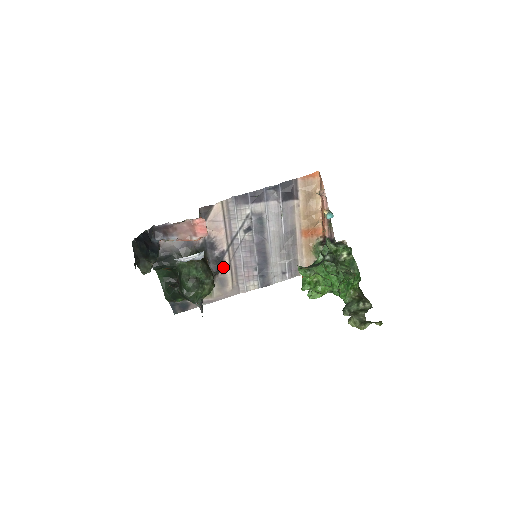
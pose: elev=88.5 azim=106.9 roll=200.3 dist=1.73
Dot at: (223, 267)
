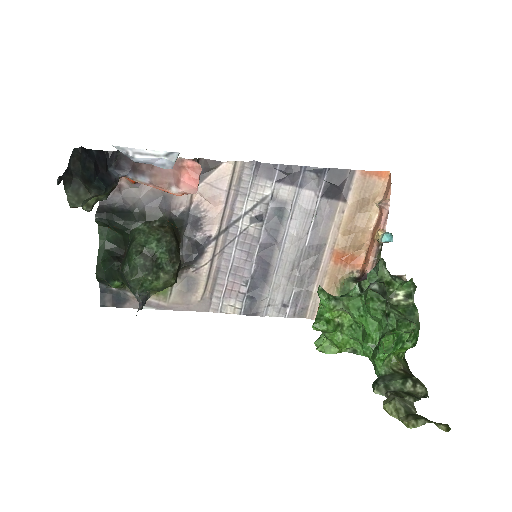
Dot at: (200, 261)
